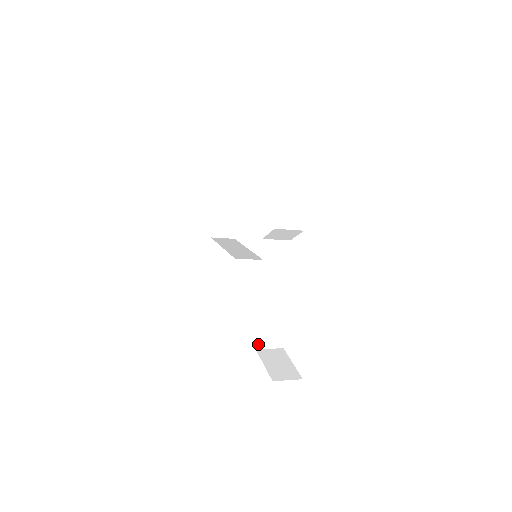
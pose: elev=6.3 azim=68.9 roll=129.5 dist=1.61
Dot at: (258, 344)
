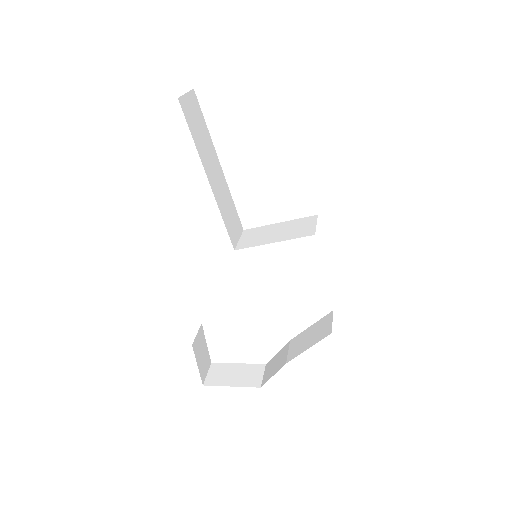
Dot at: occluded
